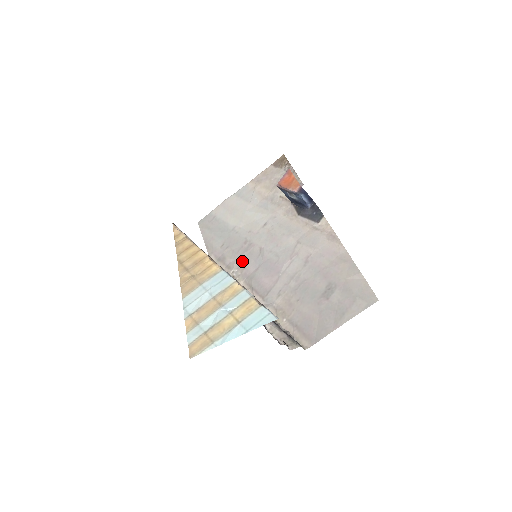
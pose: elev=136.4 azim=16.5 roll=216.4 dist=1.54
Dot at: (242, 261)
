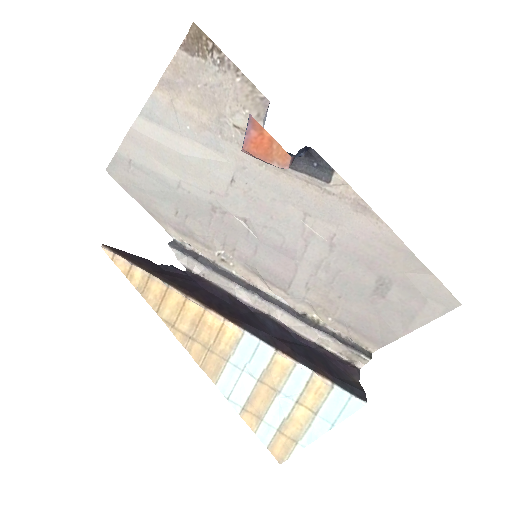
Dot at: (224, 239)
